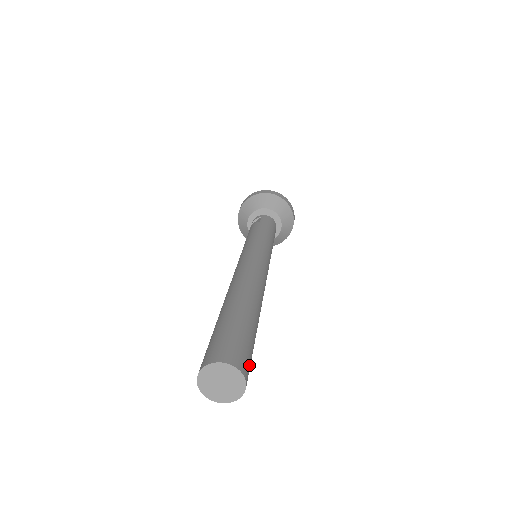
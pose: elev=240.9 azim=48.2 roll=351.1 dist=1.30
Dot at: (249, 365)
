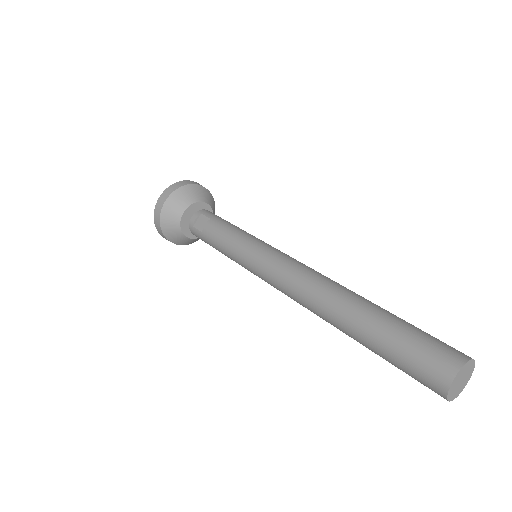
Dot at: occluded
